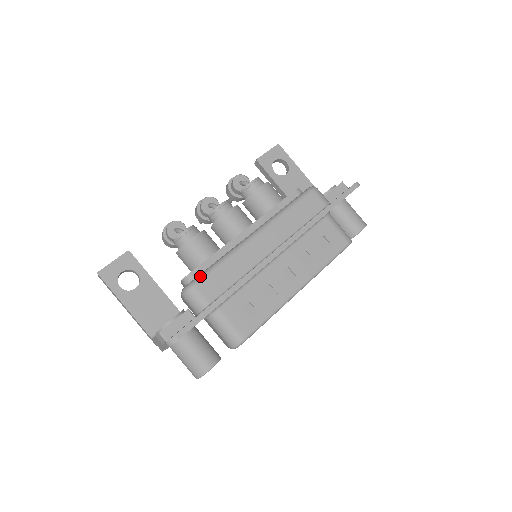
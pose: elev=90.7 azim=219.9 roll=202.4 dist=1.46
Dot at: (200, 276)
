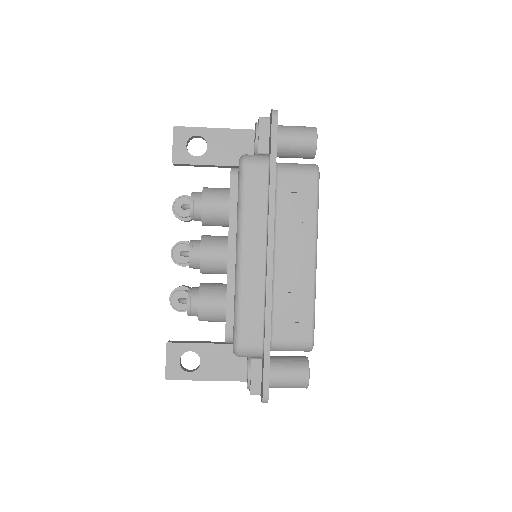
Dot at: (235, 335)
